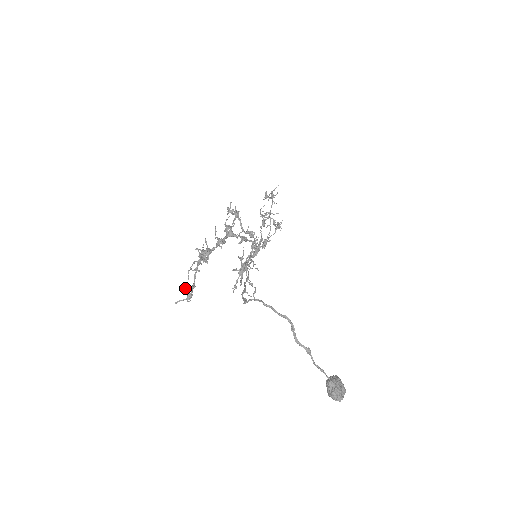
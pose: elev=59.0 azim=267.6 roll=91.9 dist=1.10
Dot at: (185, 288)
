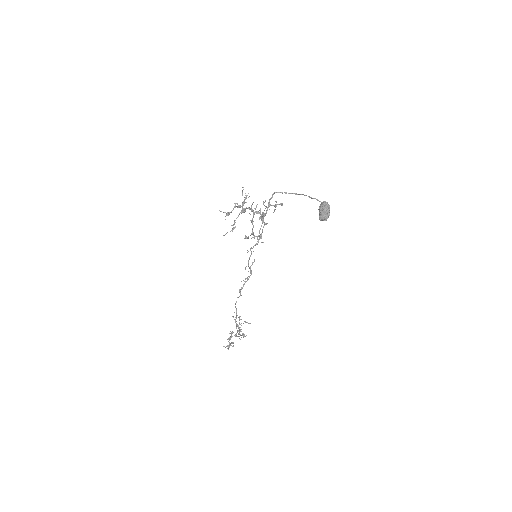
Dot at: occluded
